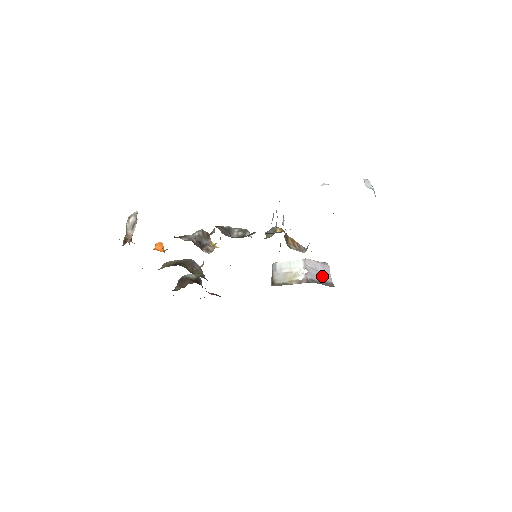
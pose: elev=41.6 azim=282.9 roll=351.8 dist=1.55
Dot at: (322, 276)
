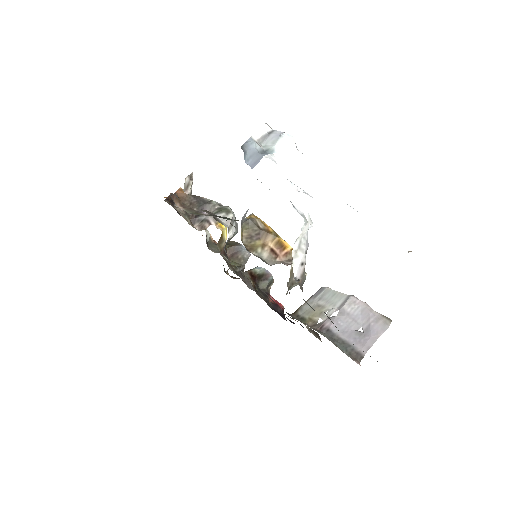
Dot at: (357, 335)
